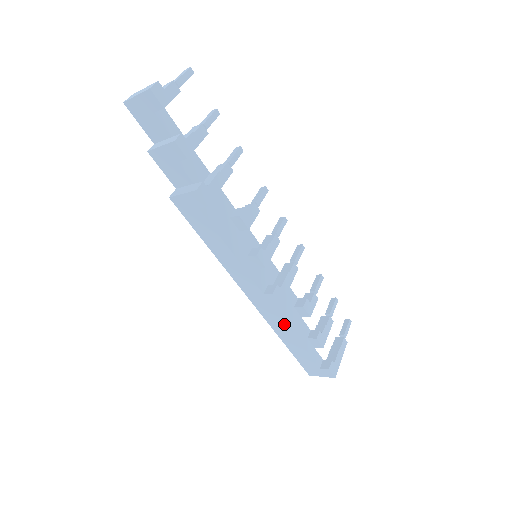
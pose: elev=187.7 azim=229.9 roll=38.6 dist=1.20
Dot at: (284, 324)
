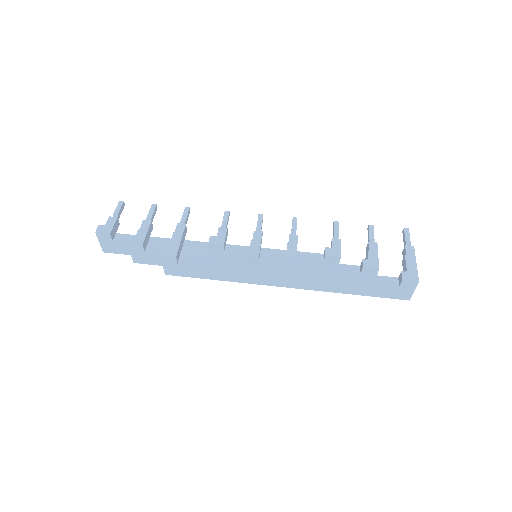
Dot at: (323, 280)
